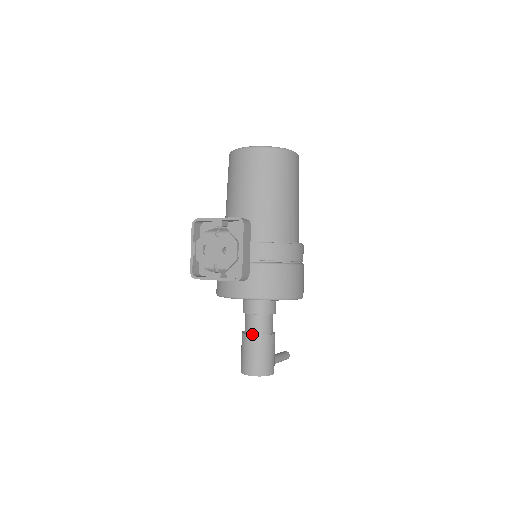
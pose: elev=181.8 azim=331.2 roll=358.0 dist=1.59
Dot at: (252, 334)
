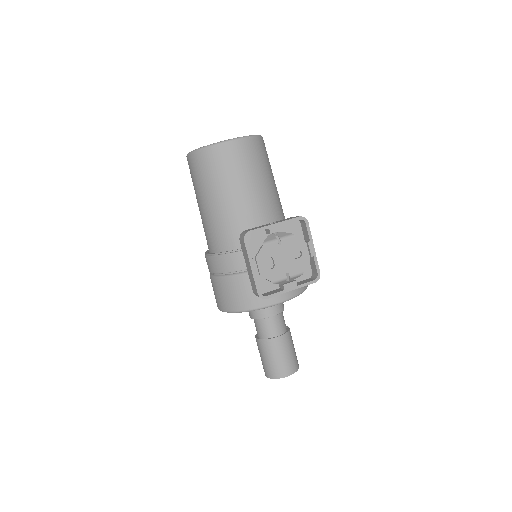
Dot at: (278, 335)
